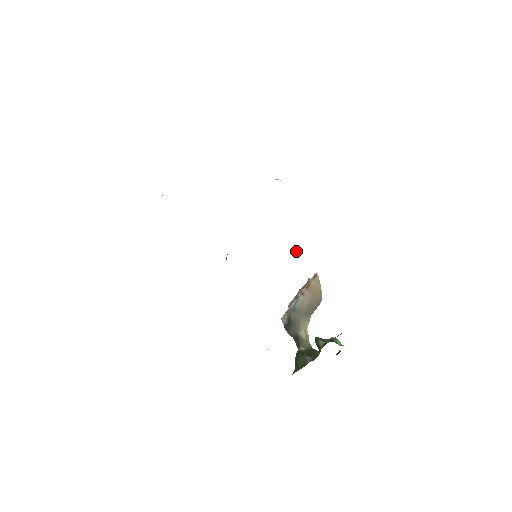
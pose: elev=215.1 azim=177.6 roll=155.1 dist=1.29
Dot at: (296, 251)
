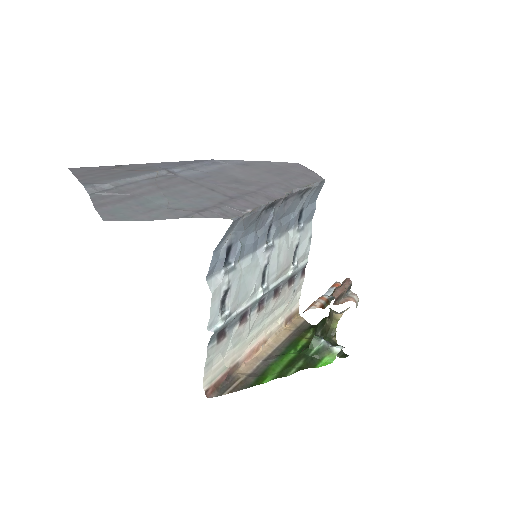
Dot at: (239, 306)
